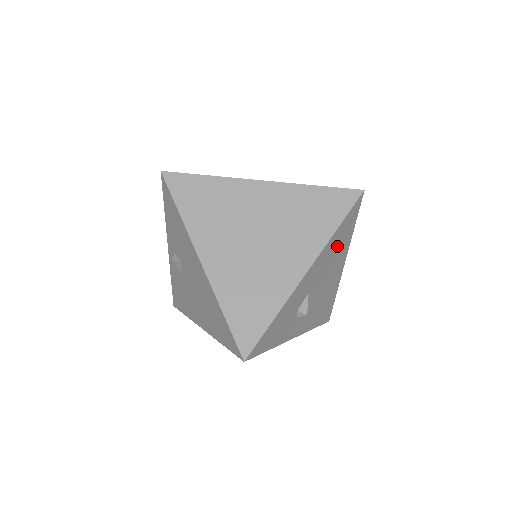
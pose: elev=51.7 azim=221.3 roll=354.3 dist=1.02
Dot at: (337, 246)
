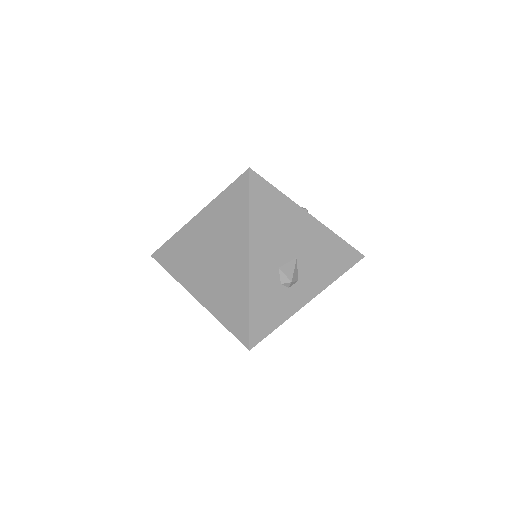
Dot at: (272, 218)
